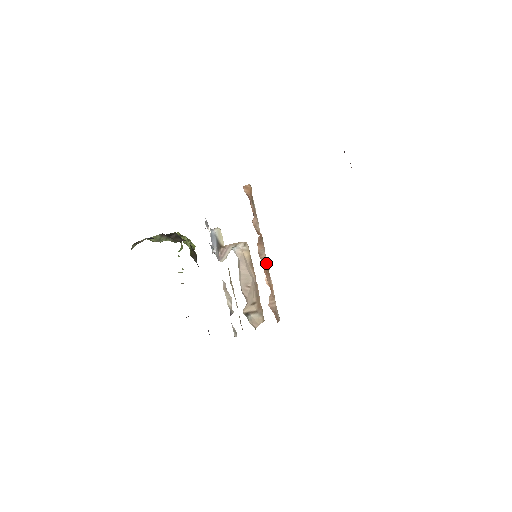
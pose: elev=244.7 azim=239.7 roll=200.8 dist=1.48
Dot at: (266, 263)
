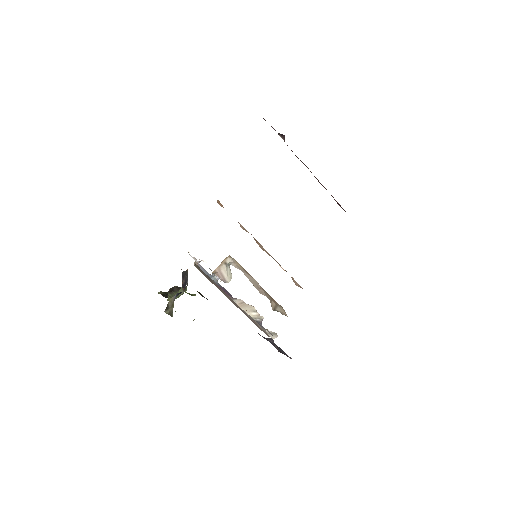
Dot at: occluded
